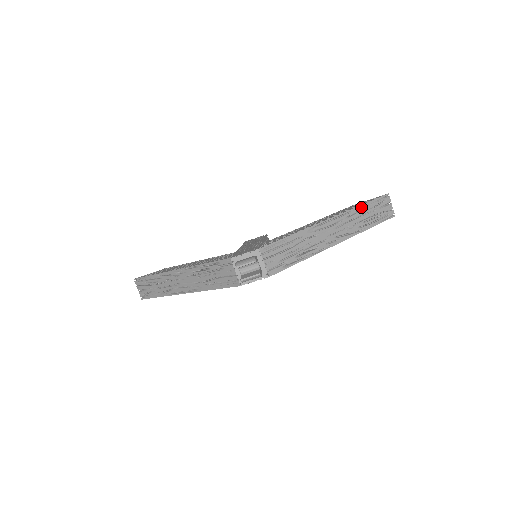
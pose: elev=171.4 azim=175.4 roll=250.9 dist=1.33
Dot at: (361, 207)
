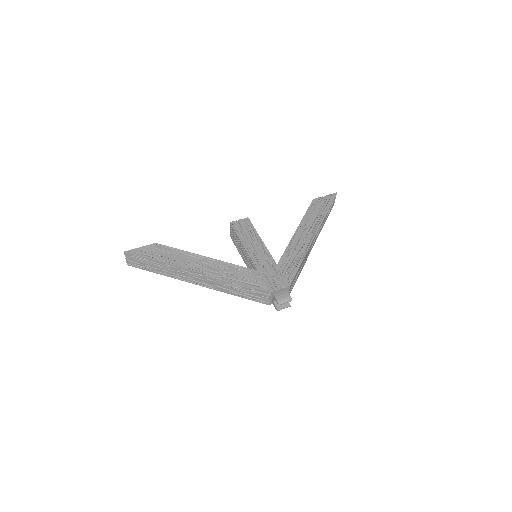
Dot at: (326, 214)
